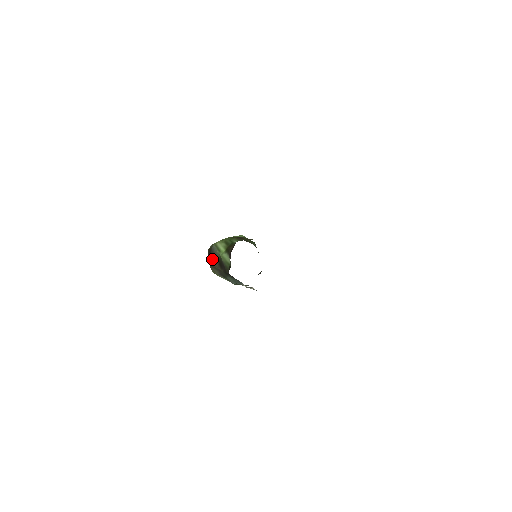
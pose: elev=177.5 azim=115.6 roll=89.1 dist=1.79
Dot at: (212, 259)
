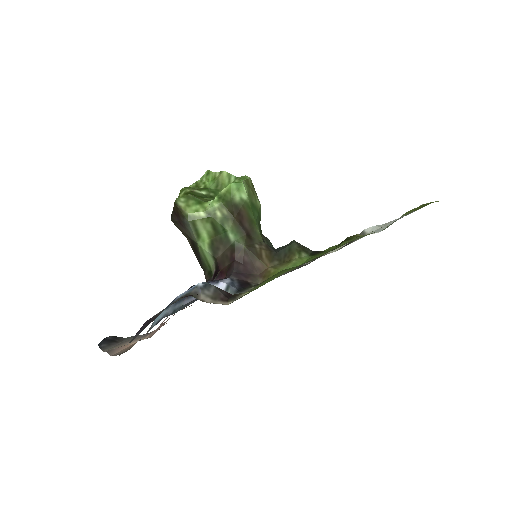
Dot at: (180, 228)
